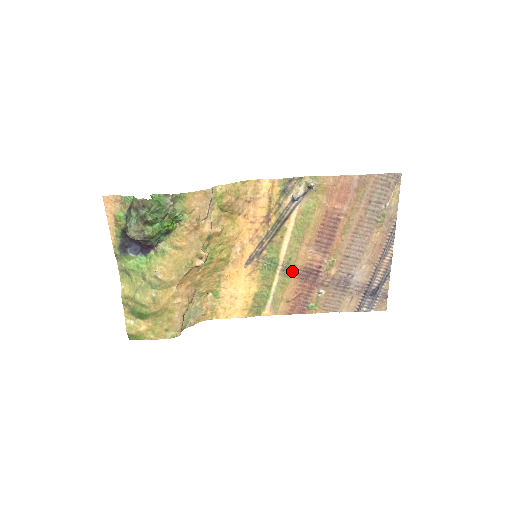
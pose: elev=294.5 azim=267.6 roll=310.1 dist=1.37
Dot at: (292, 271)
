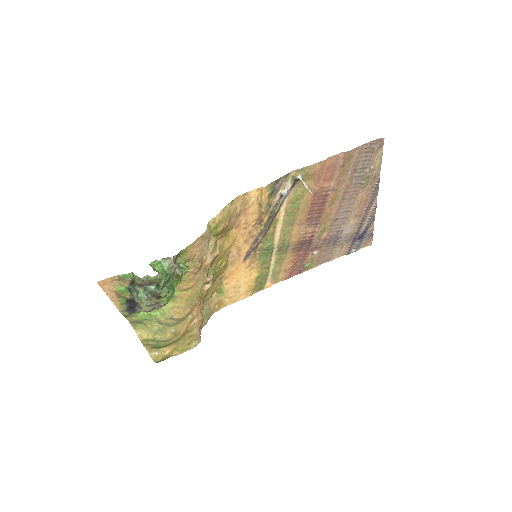
Dot at: (287, 248)
